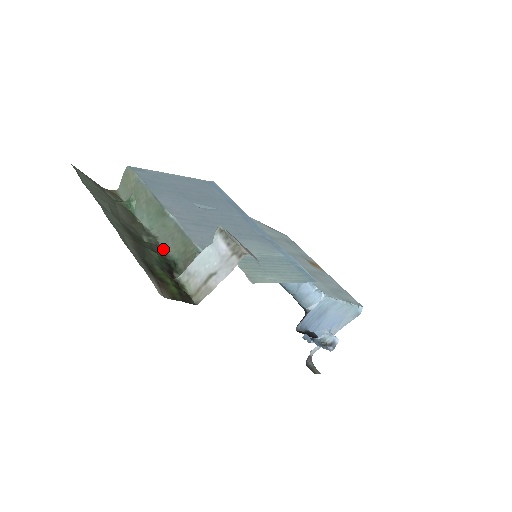
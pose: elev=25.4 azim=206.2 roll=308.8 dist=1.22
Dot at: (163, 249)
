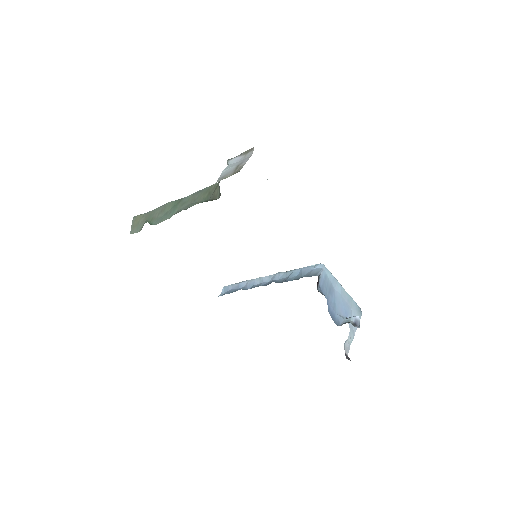
Dot at: (190, 206)
